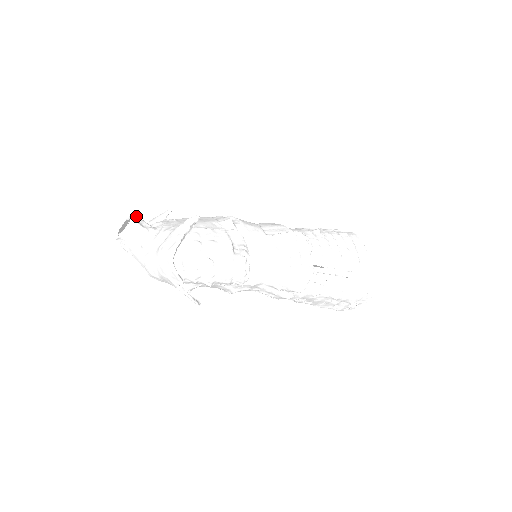
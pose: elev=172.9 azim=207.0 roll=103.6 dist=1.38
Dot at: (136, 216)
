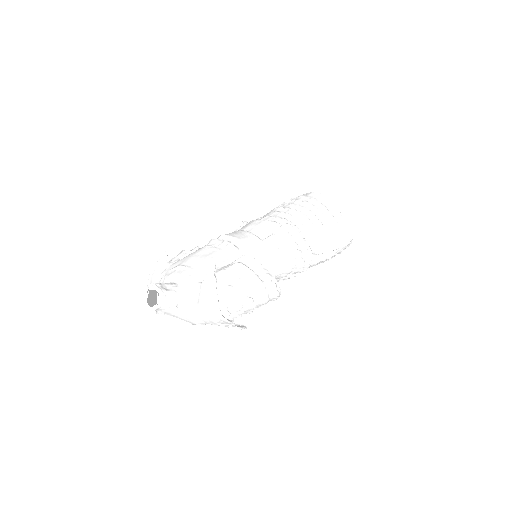
Dot at: (158, 284)
